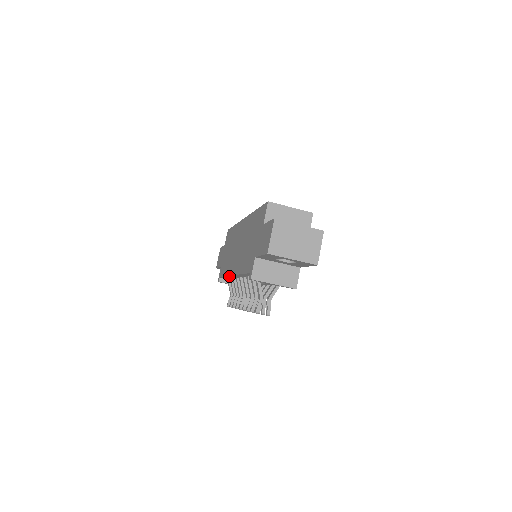
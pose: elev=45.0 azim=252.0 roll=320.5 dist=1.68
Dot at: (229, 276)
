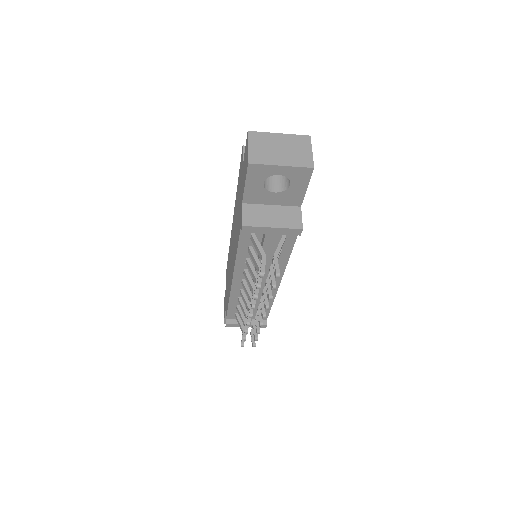
Dot at: (231, 293)
